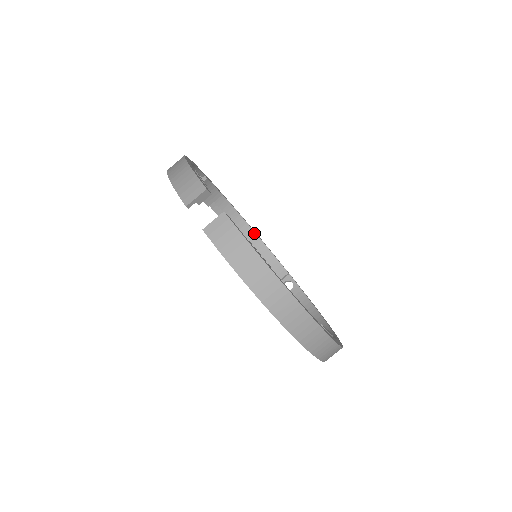
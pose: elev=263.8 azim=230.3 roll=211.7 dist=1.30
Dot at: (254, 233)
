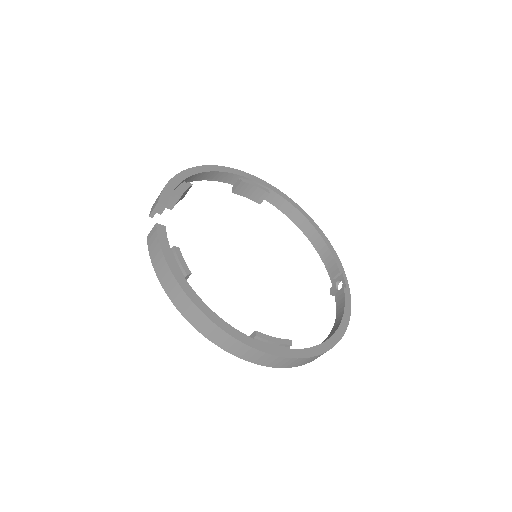
Dot at: (314, 229)
